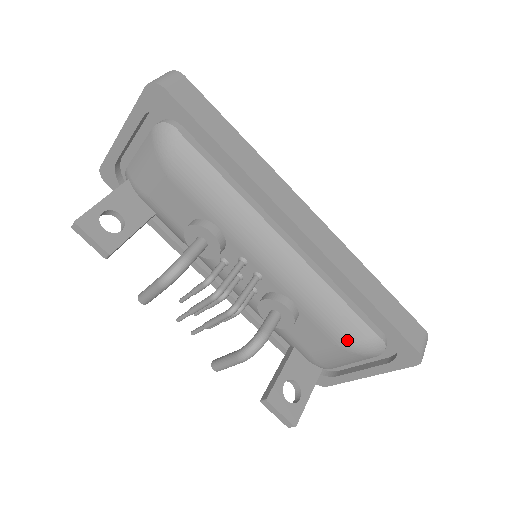
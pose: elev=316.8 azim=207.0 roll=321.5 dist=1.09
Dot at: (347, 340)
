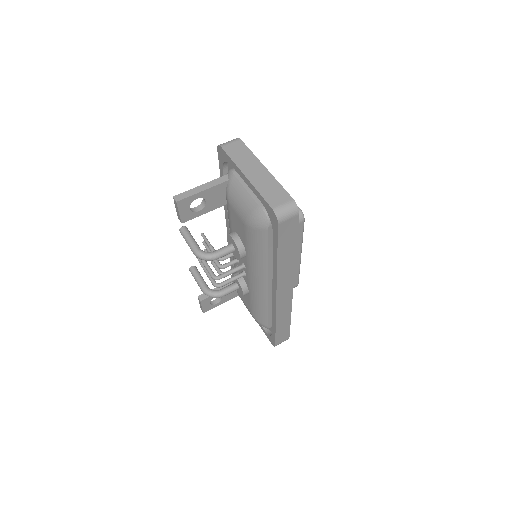
Dot at: (255, 317)
